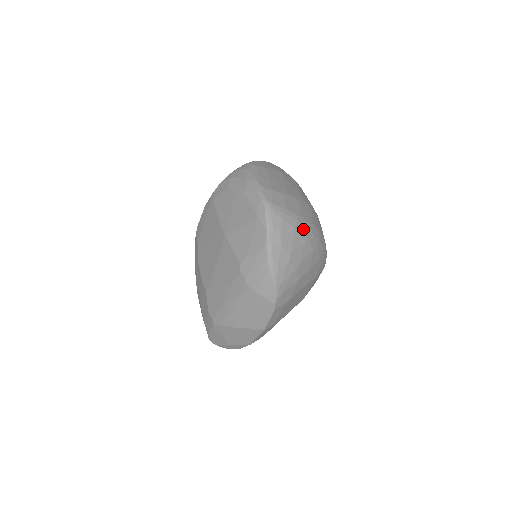
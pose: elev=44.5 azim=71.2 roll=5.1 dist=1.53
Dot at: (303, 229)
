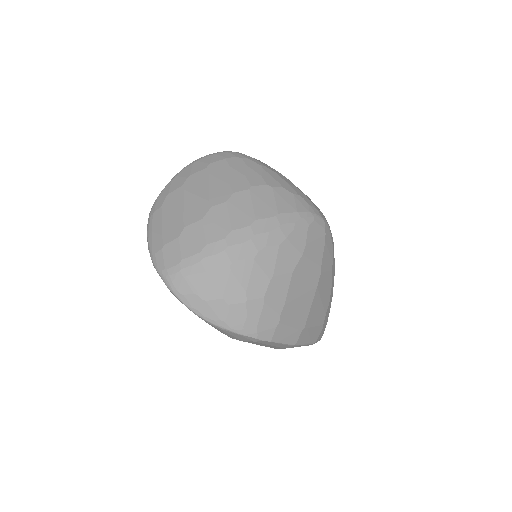
Dot at: (217, 258)
